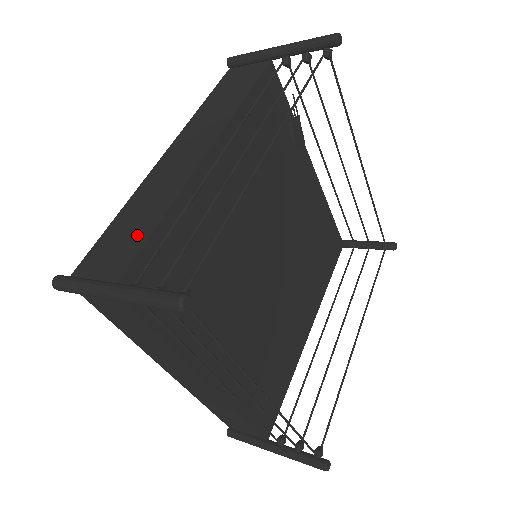
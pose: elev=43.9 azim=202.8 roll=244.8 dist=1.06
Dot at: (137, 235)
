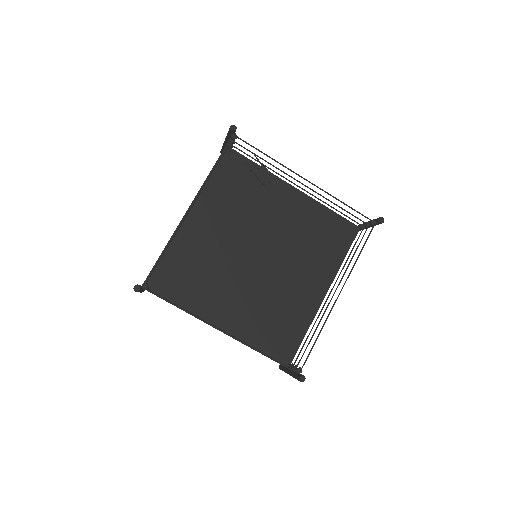
Dot at: occluded
